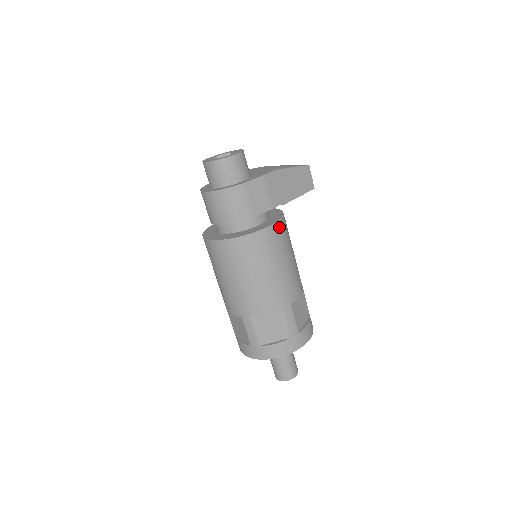
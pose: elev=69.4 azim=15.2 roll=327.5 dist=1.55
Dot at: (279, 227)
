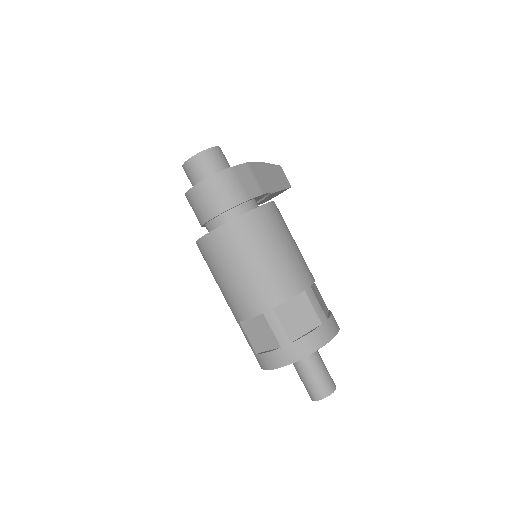
Dot at: (275, 207)
